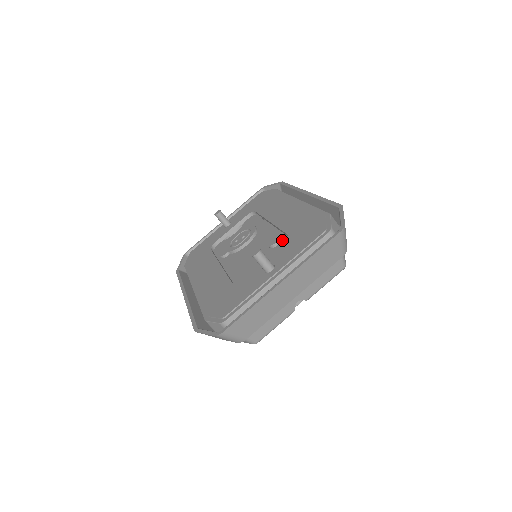
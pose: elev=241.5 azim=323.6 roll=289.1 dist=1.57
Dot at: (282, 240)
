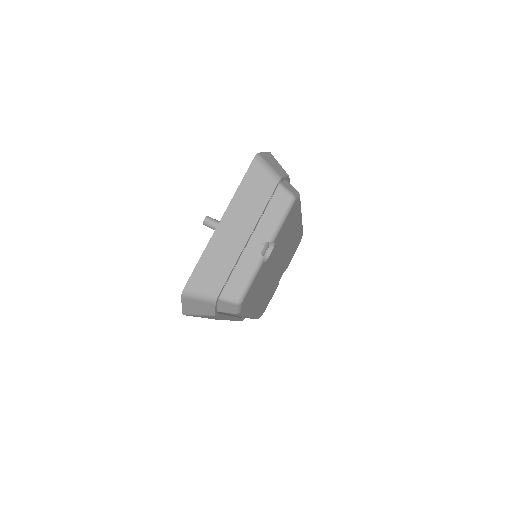
Dot at: occluded
